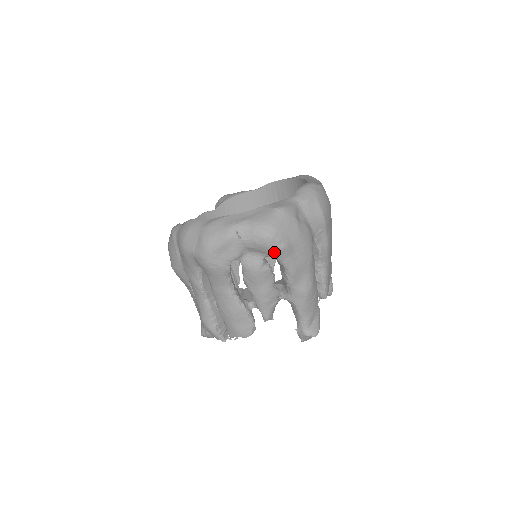
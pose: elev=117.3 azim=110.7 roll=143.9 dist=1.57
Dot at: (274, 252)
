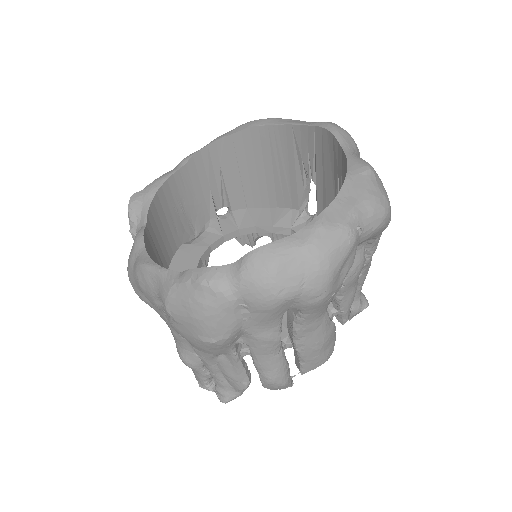
Dot at: (383, 230)
